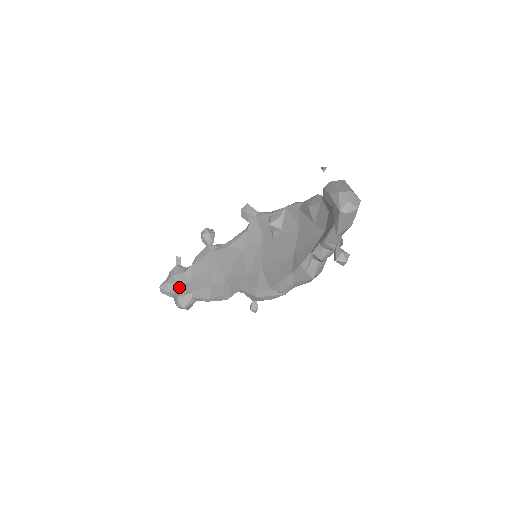
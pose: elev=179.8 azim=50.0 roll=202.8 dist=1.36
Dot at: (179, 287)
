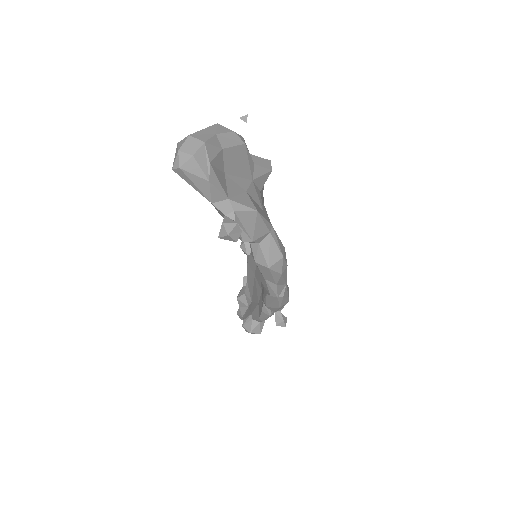
Dot at: (247, 310)
